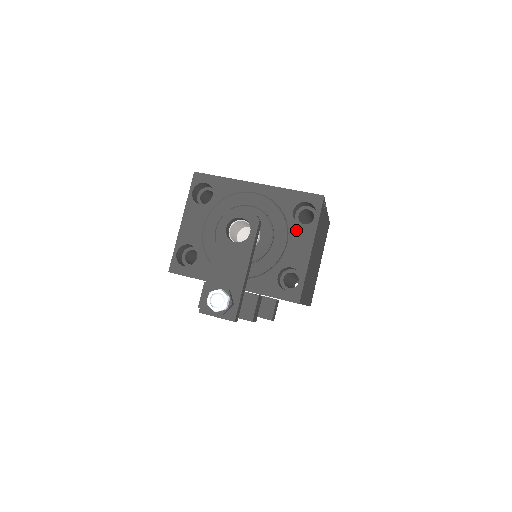
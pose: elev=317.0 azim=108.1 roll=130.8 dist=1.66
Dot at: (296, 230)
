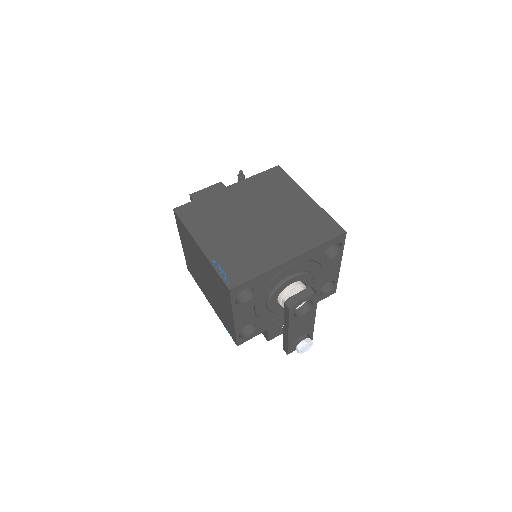
Dot at: (328, 264)
